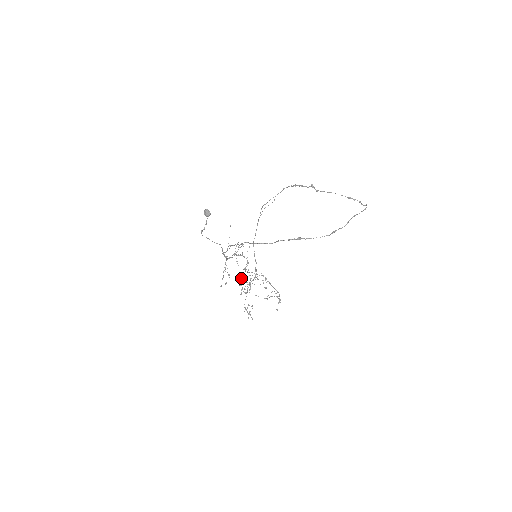
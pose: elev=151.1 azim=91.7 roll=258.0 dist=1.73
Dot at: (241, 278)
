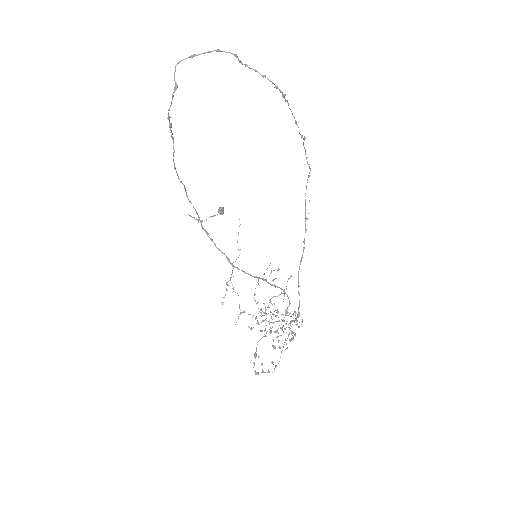
Dot at: occluded
